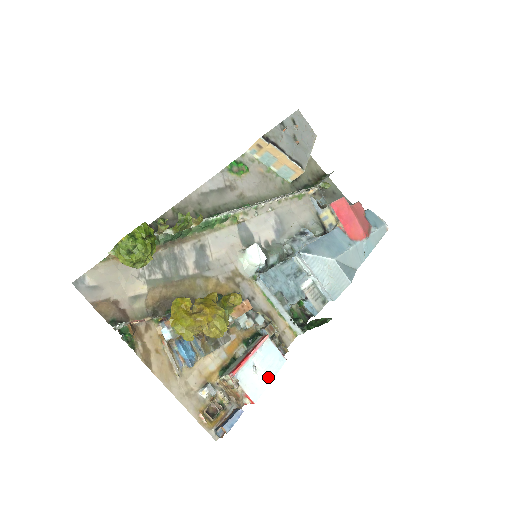
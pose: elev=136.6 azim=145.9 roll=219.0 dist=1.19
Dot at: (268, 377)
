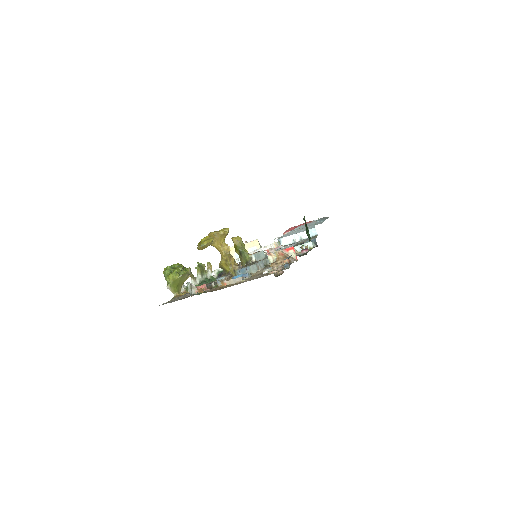
Dot at: occluded
